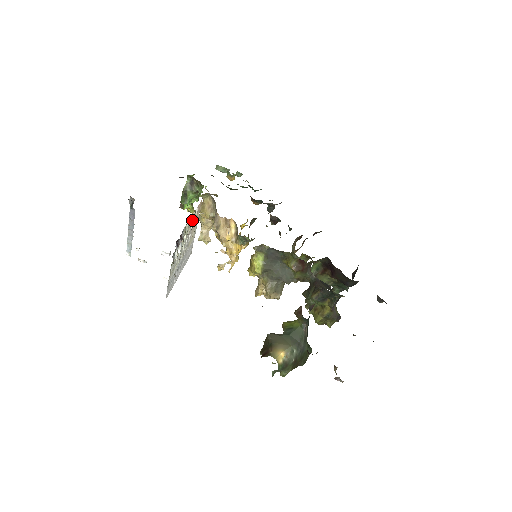
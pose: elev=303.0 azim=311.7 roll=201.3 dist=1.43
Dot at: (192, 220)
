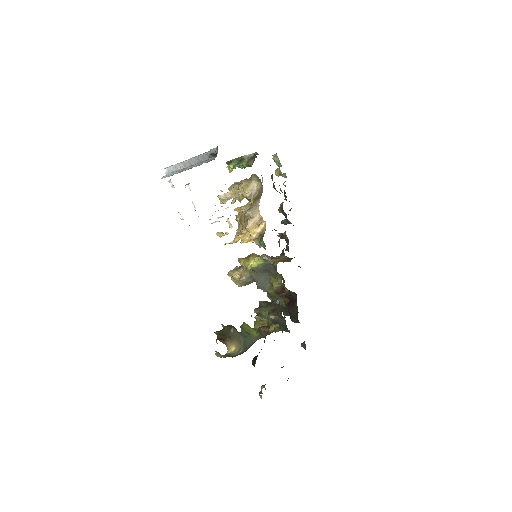
Dot at: occluded
